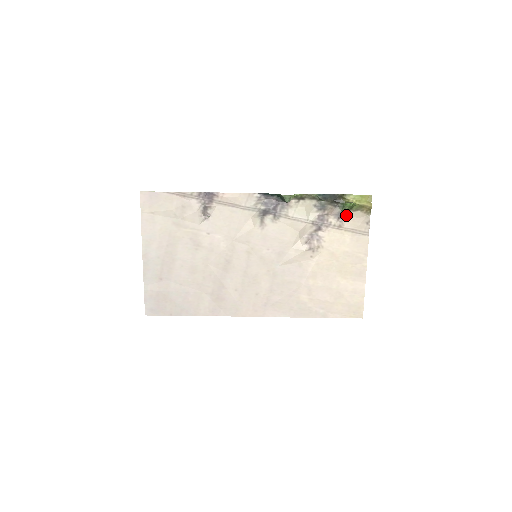
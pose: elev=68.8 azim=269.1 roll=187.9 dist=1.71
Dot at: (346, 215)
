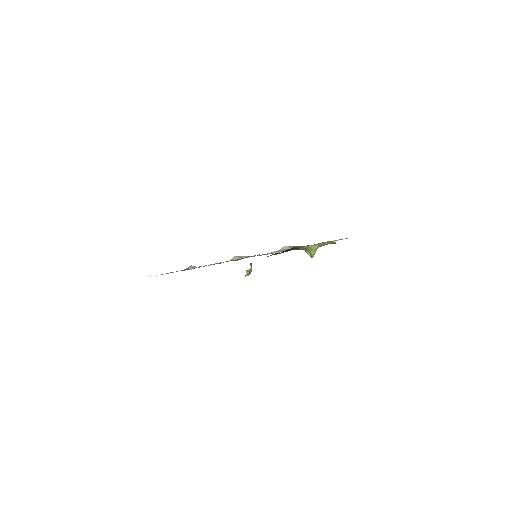
Dot at: occluded
